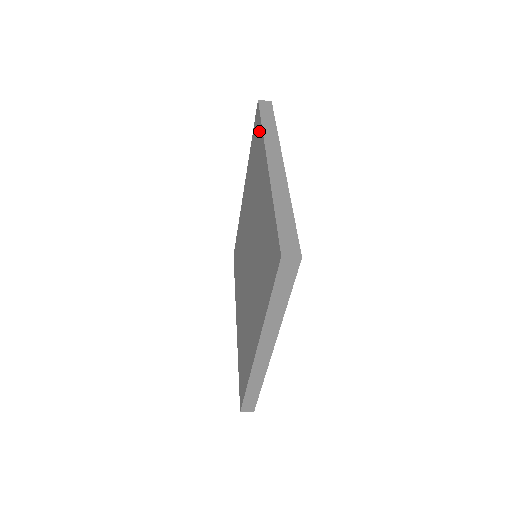
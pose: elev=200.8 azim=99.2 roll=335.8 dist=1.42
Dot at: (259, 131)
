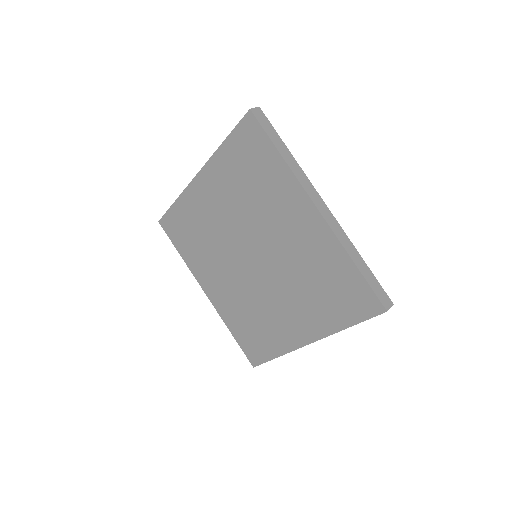
Dot at: (270, 154)
